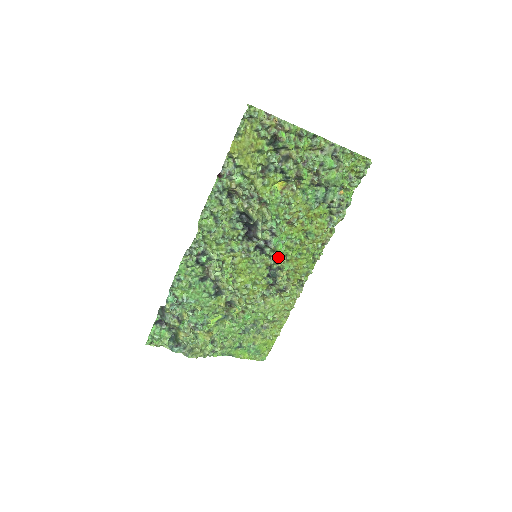
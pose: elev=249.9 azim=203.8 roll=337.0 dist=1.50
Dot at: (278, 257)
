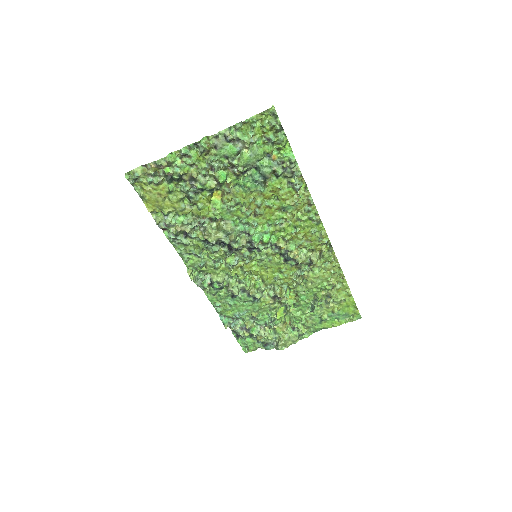
Dot at: (276, 244)
